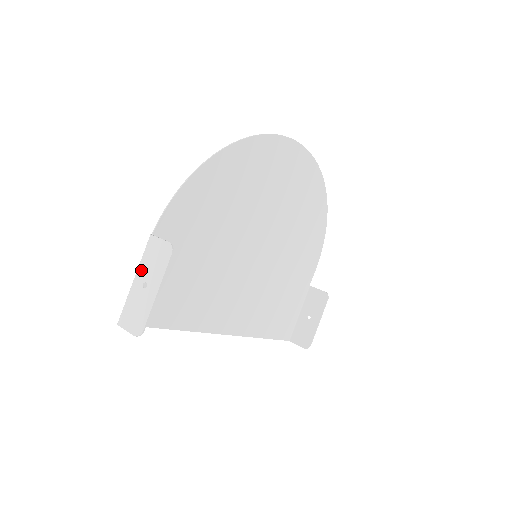
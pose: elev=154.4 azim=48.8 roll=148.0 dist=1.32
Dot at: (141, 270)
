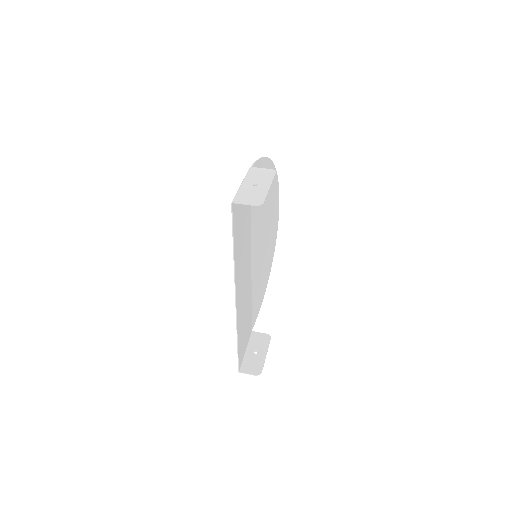
Dot at: (248, 179)
